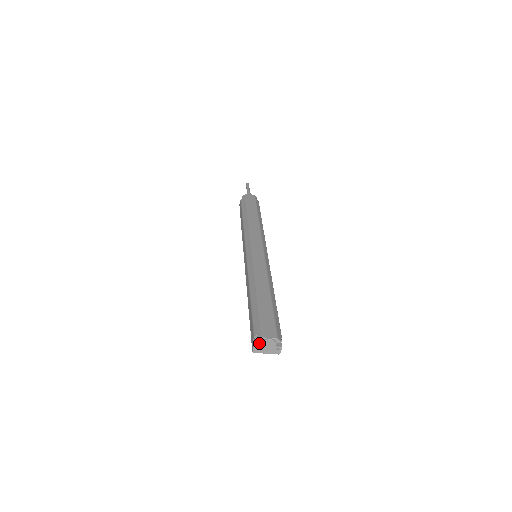
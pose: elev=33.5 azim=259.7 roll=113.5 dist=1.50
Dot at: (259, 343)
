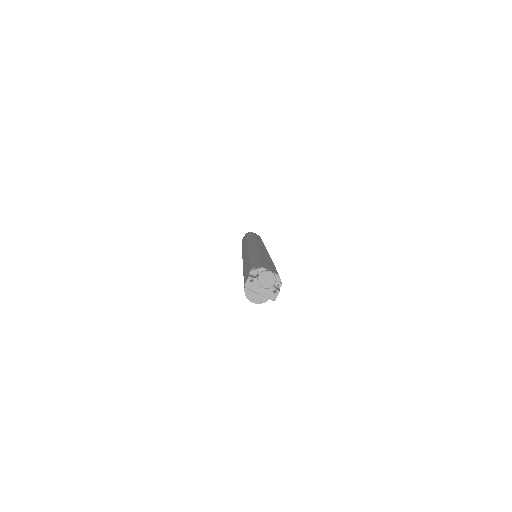
Dot at: (255, 277)
